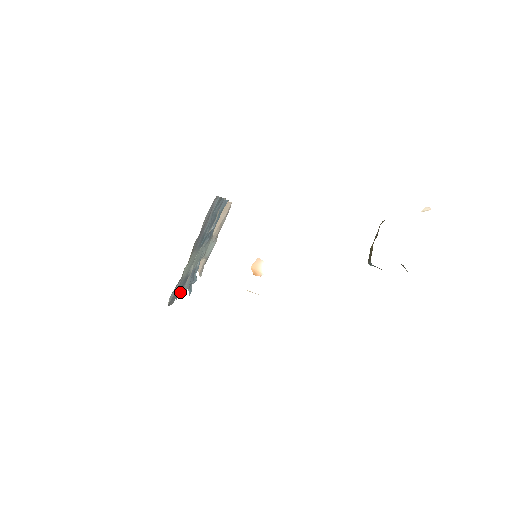
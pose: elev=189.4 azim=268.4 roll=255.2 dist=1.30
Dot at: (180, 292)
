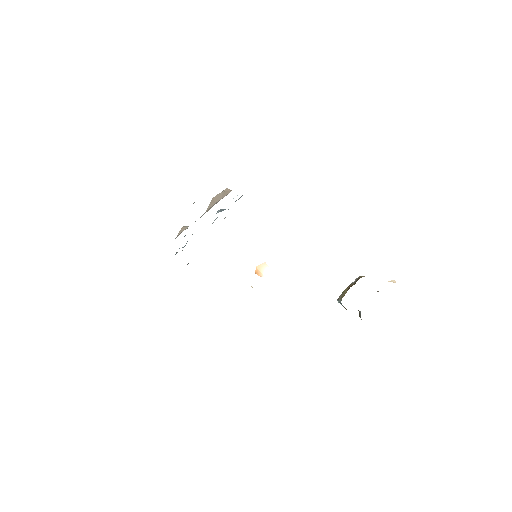
Dot at: occluded
